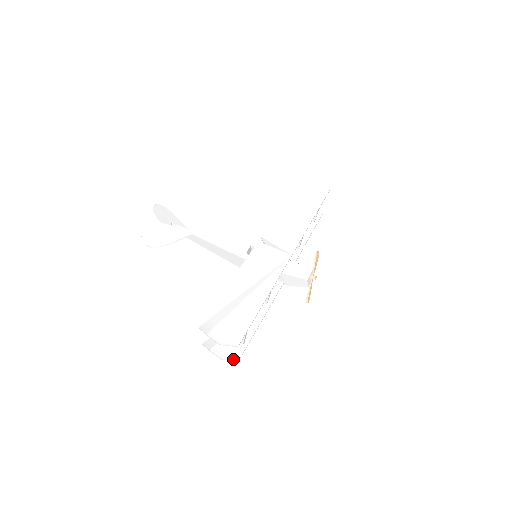
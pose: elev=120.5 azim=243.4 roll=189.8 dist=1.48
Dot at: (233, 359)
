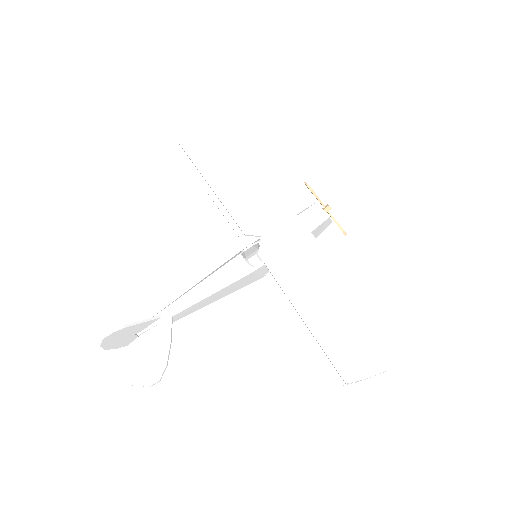
Dot at: occluded
